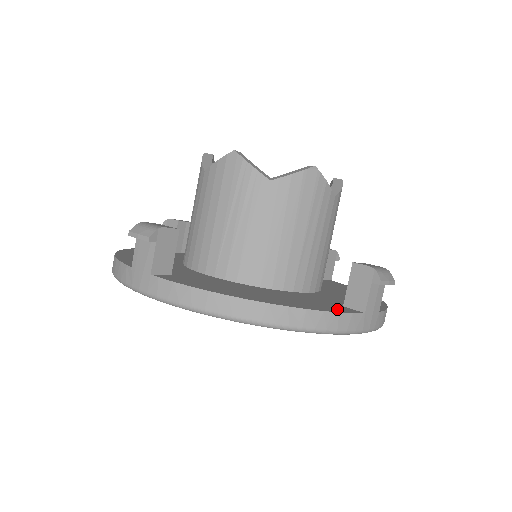
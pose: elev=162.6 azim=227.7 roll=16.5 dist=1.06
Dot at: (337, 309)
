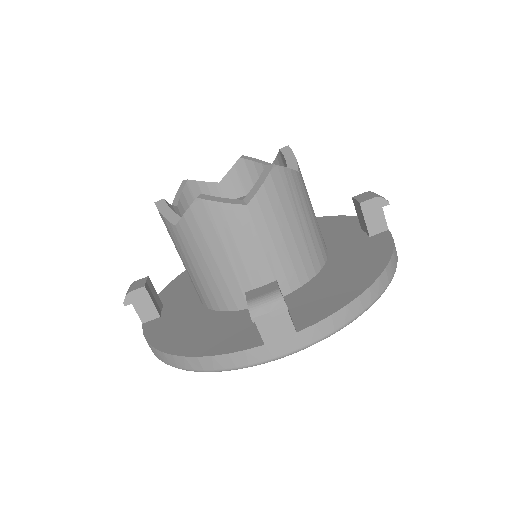
Dot at: (237, 345)
